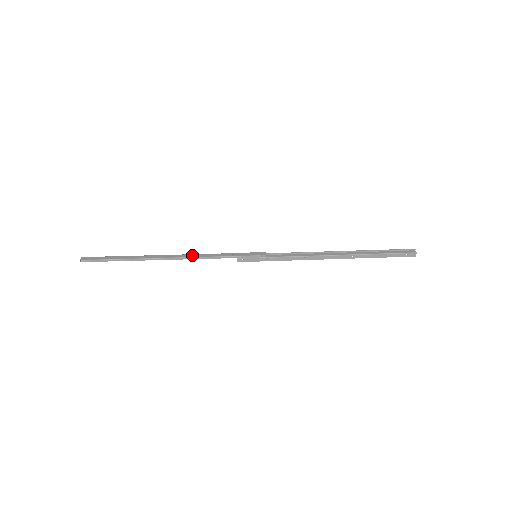
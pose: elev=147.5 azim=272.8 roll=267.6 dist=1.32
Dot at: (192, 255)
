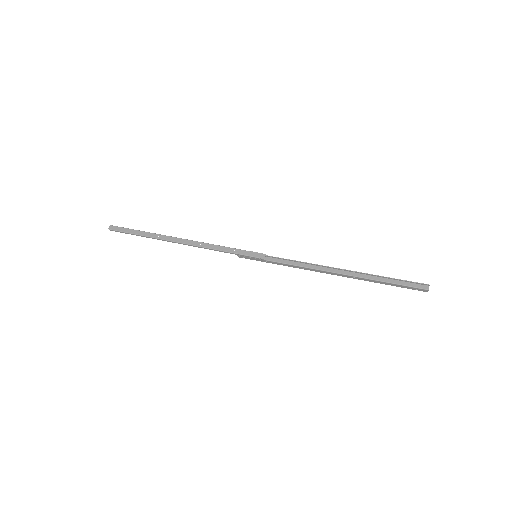
Dot at: (198, 243)
